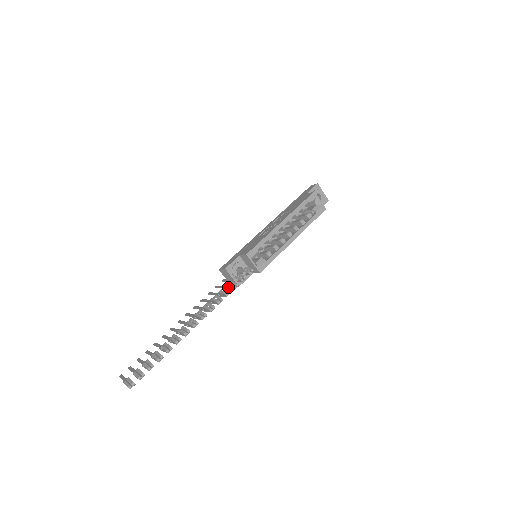
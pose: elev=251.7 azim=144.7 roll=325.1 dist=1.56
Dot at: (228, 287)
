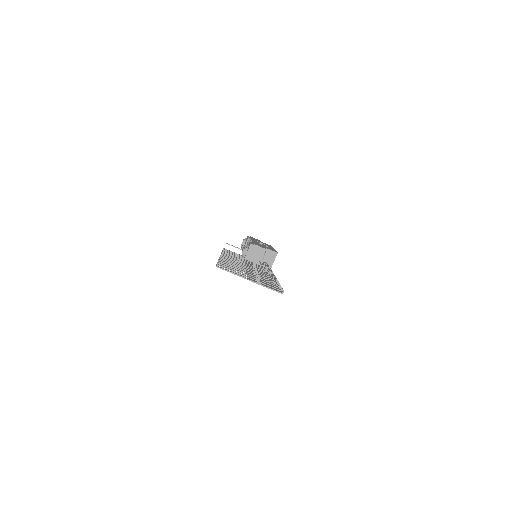
Dot at: occluded
